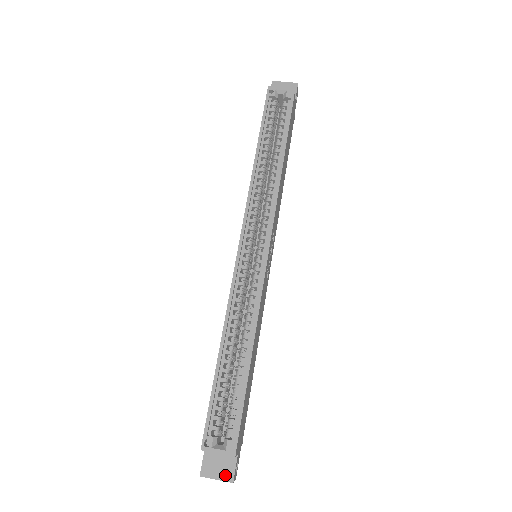
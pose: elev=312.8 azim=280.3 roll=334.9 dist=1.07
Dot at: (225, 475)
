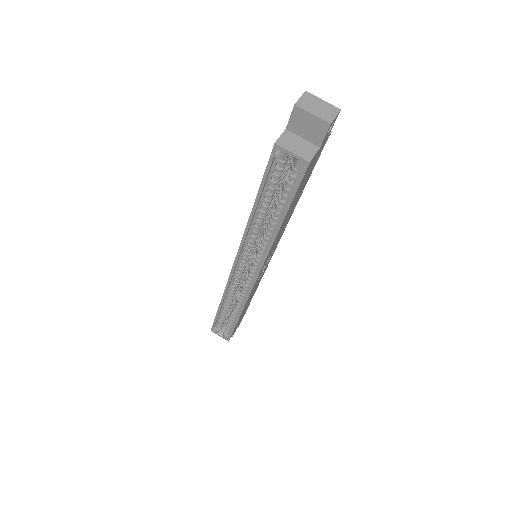
Dot at: occluded
